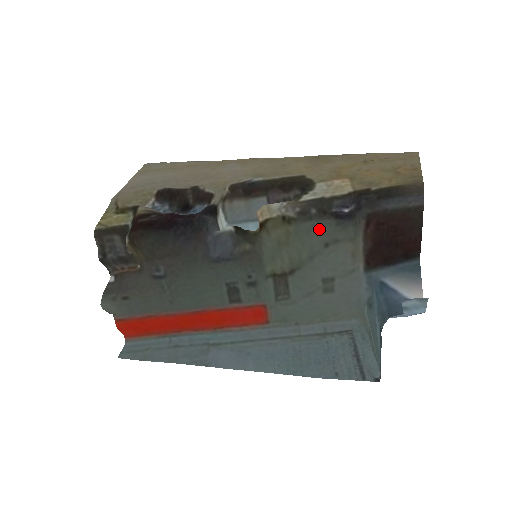
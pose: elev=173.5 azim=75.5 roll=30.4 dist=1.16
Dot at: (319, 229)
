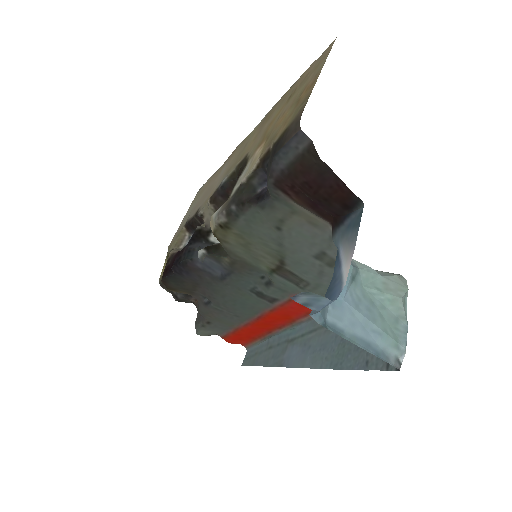
Dot at: (254, 220)
